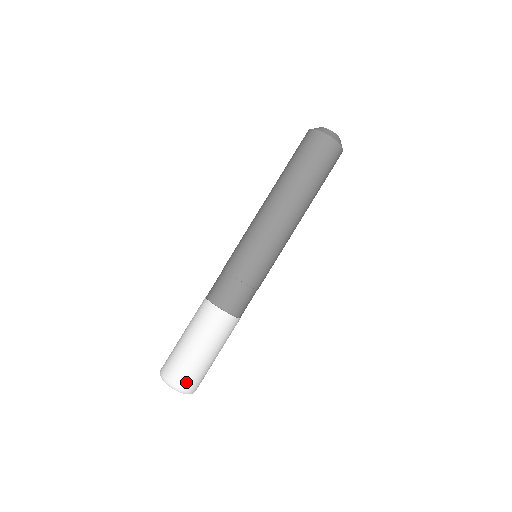
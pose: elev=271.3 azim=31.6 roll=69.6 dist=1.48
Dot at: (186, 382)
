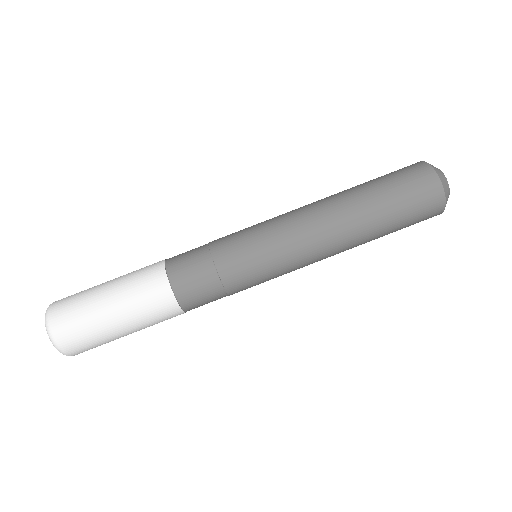
Dot at: (62, 325)
